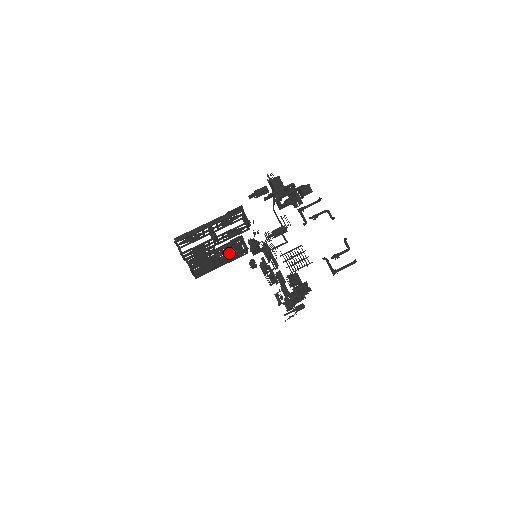
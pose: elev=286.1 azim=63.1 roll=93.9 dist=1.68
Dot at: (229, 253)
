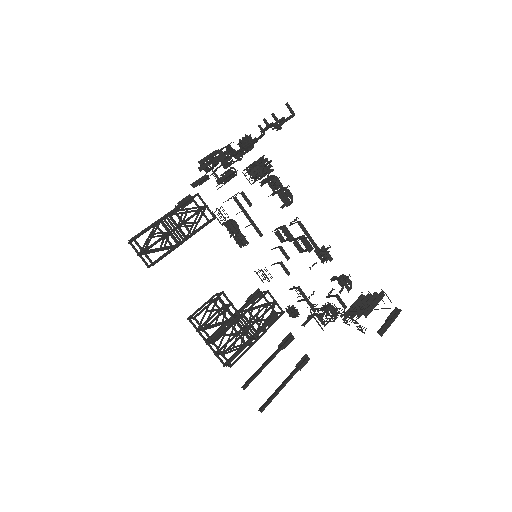
Dot at: (278, 348)
